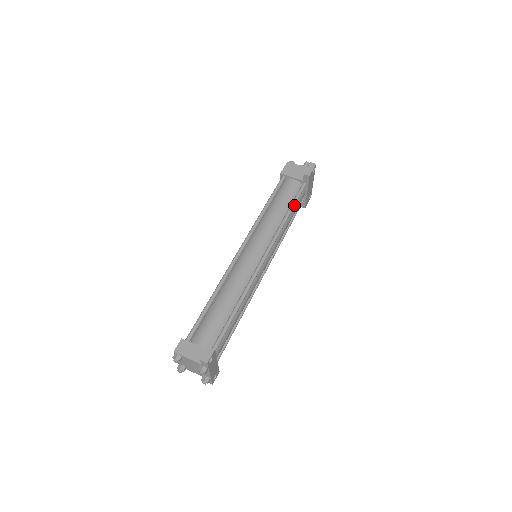
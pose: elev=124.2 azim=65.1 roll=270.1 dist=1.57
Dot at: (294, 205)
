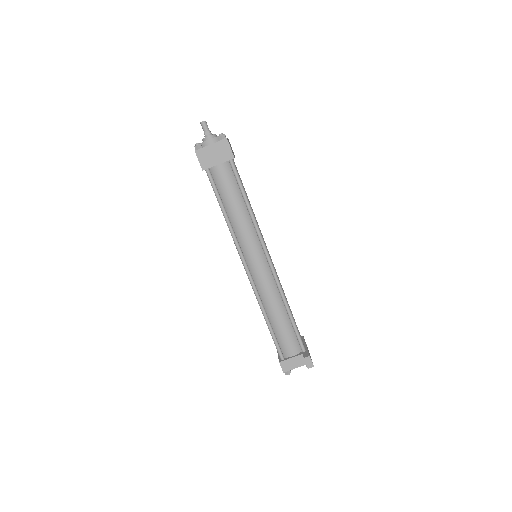
Dot at: (244, 192)
